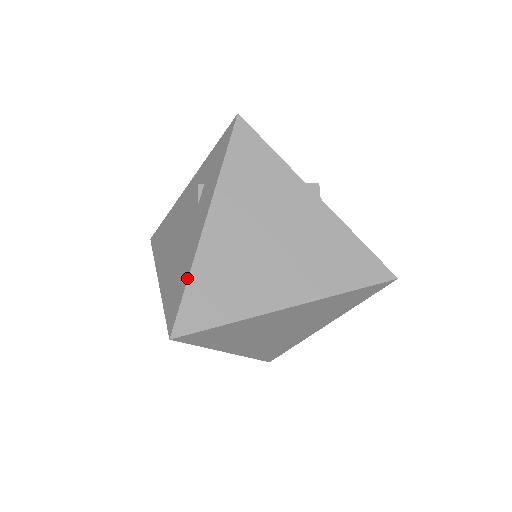
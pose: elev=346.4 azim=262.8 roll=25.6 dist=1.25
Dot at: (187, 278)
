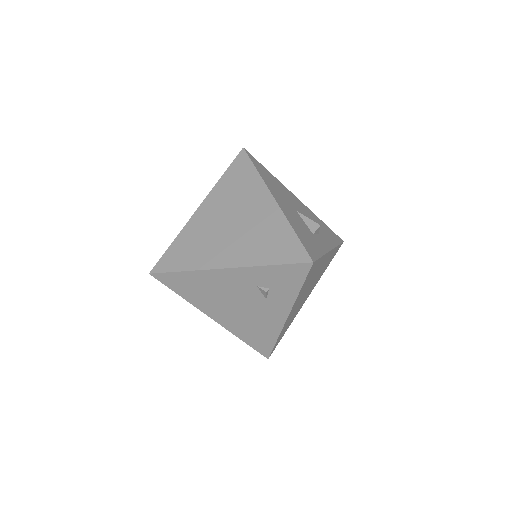
Dot at: (276, 340)
